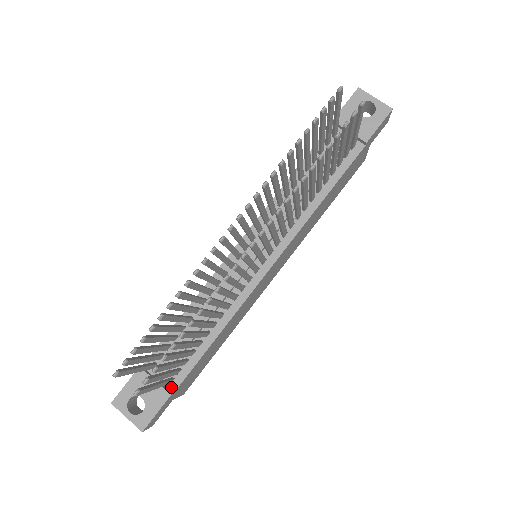
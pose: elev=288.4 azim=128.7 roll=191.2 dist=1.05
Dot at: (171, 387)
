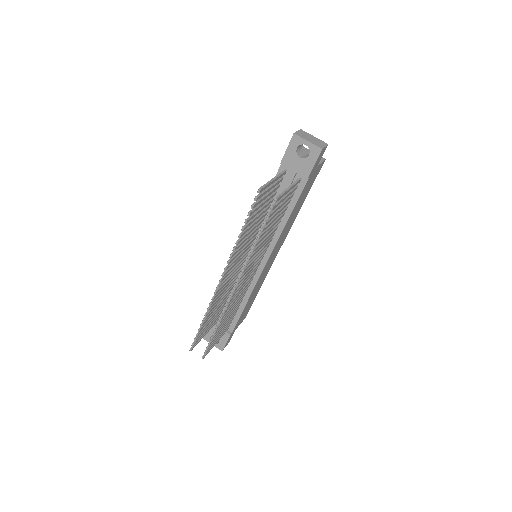
Dot at: (230, 330)
